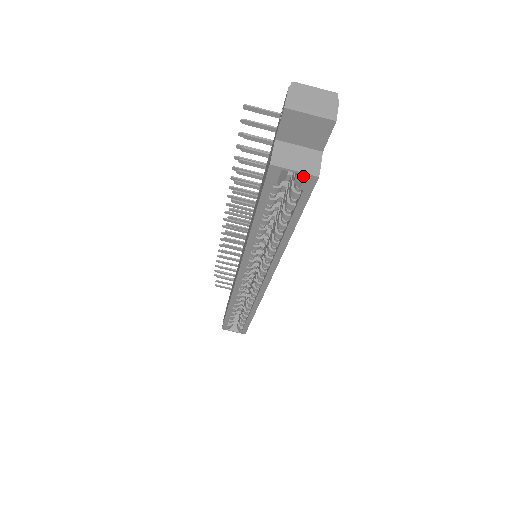
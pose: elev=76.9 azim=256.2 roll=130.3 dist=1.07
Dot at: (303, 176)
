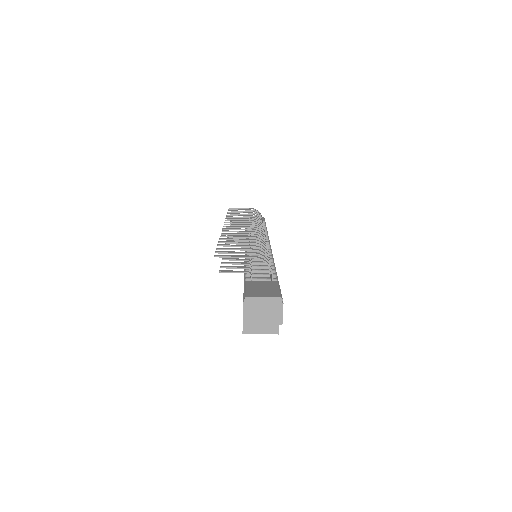
Dot at: (268, 331)
